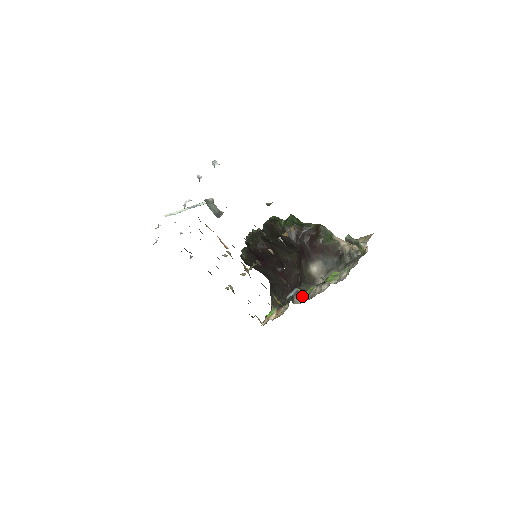
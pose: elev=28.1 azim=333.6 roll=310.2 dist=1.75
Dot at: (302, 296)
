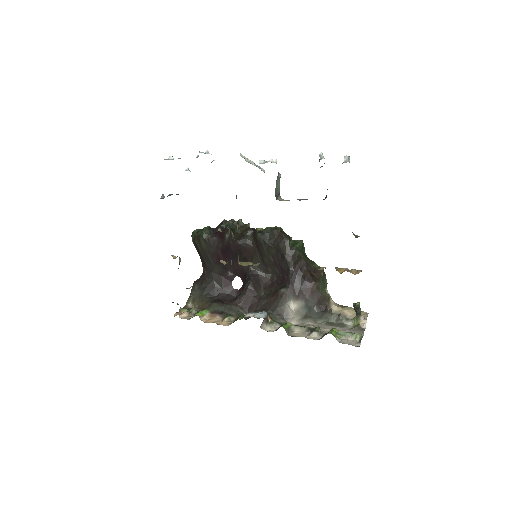
Dot at: (271, 324)
